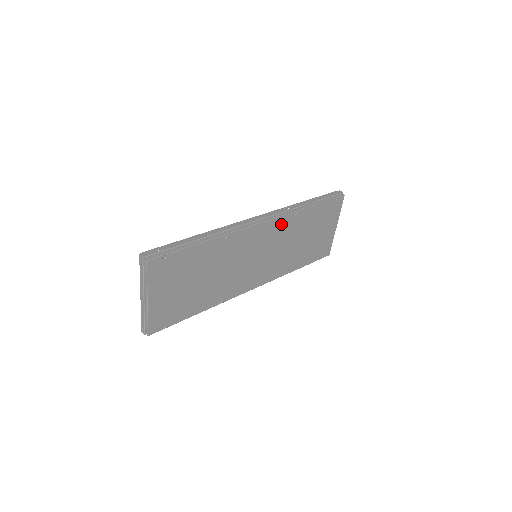
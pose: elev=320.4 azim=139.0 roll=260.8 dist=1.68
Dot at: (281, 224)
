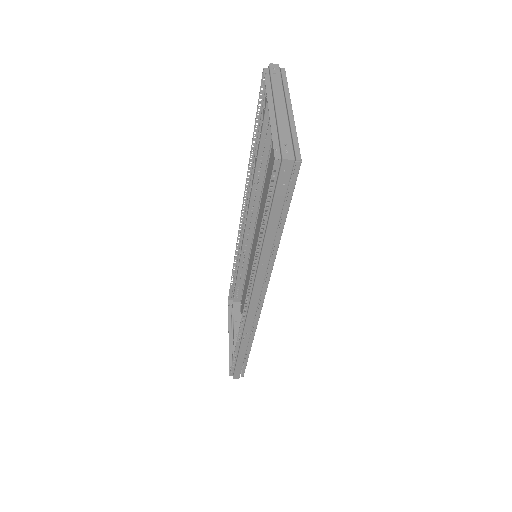
Dot at: (252, 247)
